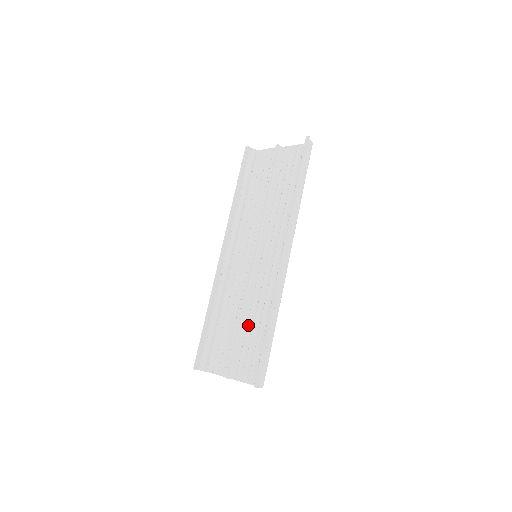
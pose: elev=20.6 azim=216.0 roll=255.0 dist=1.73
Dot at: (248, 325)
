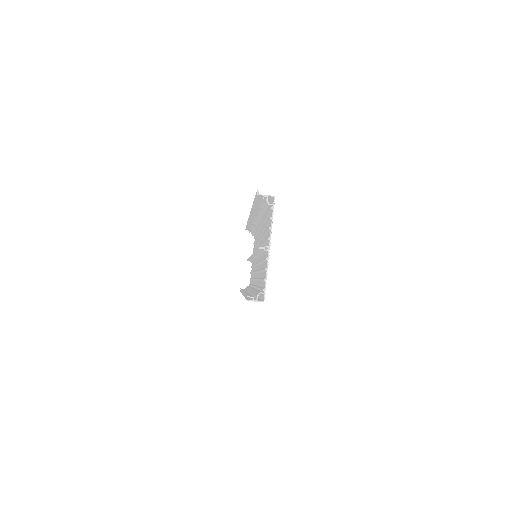
Dot at: occluded
